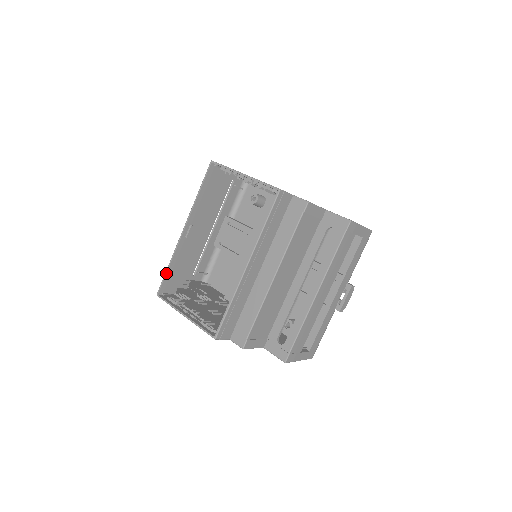
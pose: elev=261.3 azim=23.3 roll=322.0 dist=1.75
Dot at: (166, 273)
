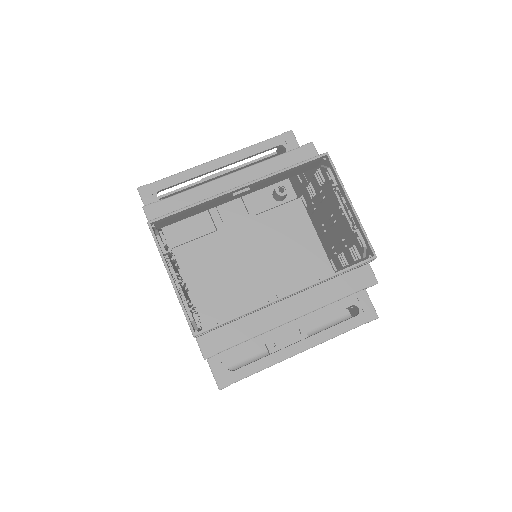
Dot at: (181, 211)
